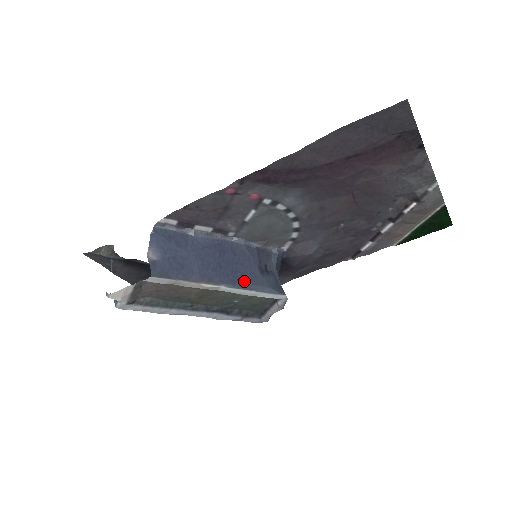
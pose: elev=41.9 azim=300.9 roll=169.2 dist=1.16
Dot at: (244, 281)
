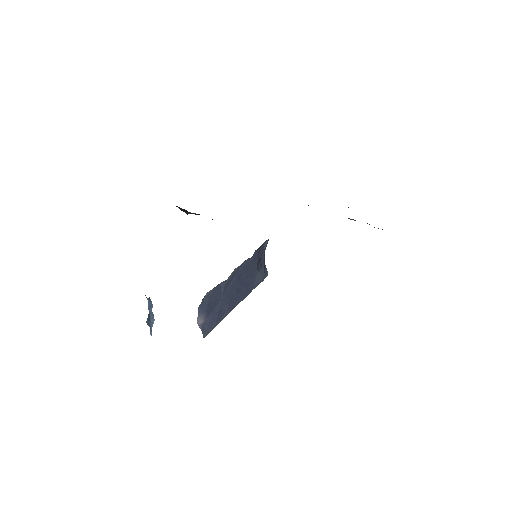
Dot at: (250, 288)
